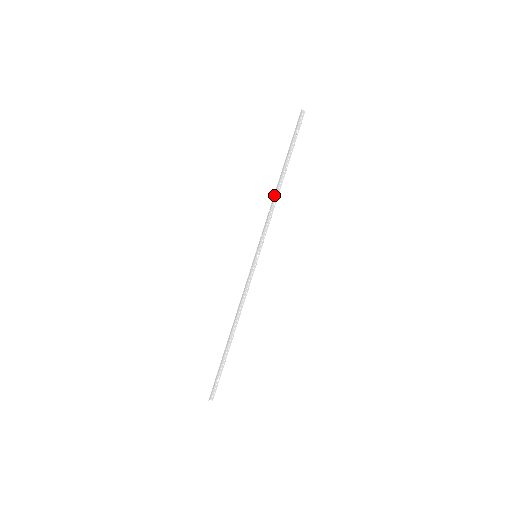
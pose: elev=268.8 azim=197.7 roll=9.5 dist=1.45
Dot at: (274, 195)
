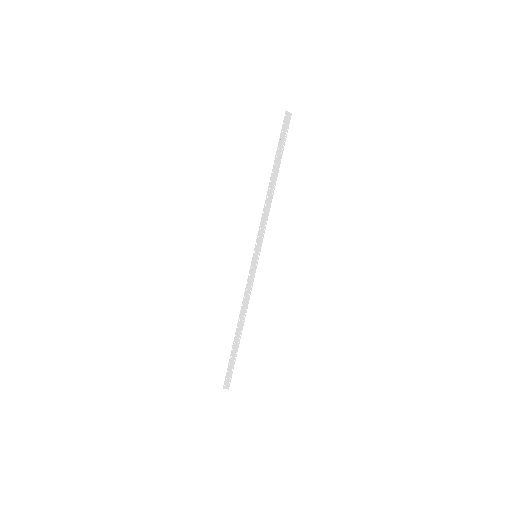
Dot at: occluded
